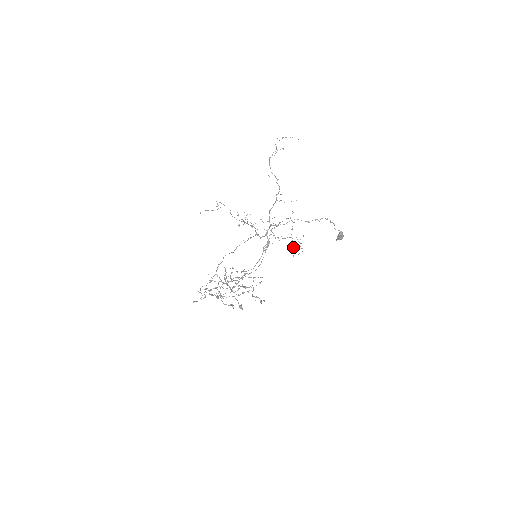
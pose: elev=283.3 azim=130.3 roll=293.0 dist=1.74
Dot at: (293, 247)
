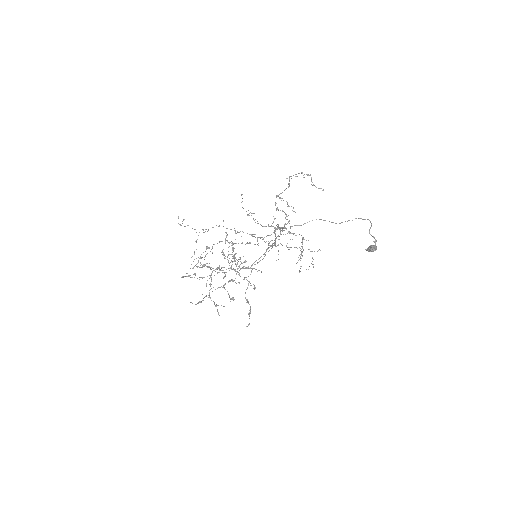
Dot at: (300, 266)
